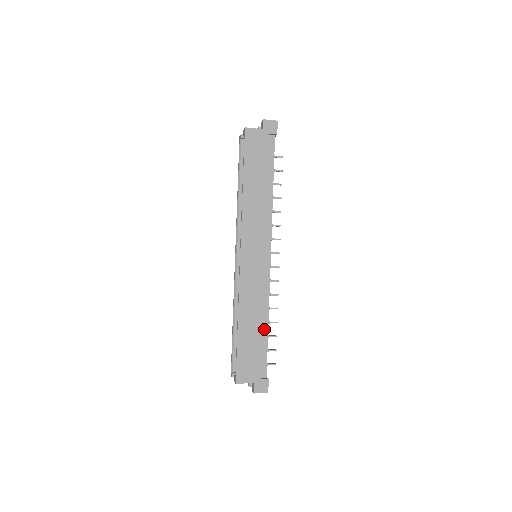
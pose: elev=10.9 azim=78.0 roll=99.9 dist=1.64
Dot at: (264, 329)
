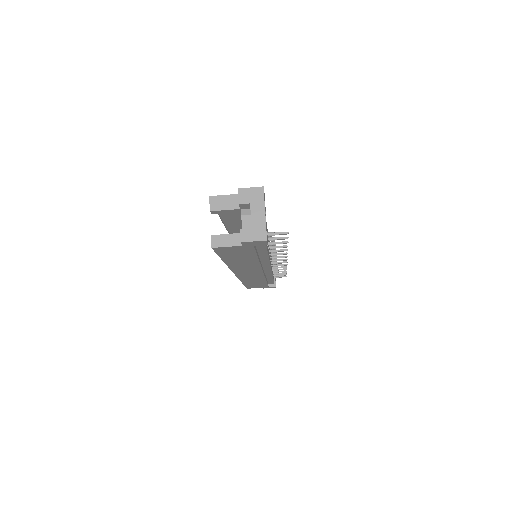
Dot at: occluded
